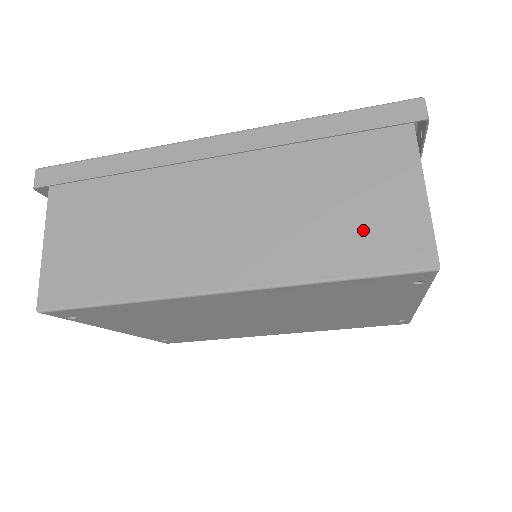
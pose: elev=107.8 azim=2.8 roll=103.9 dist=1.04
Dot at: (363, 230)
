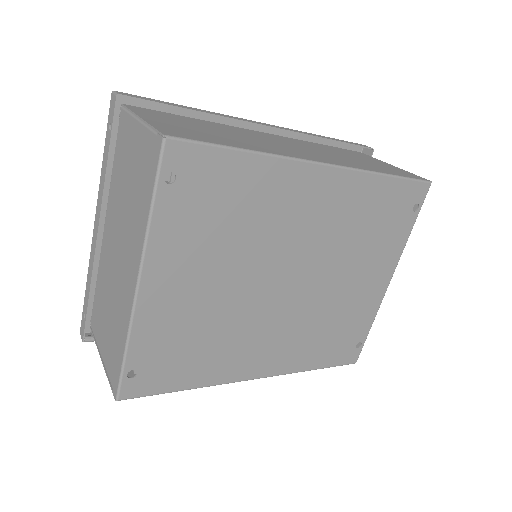
Dot at: (382, 167)
